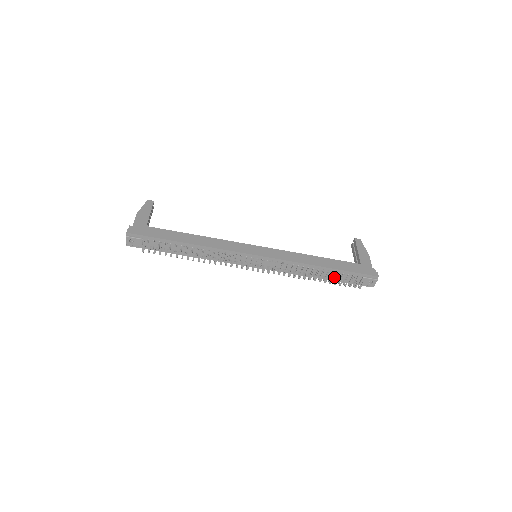
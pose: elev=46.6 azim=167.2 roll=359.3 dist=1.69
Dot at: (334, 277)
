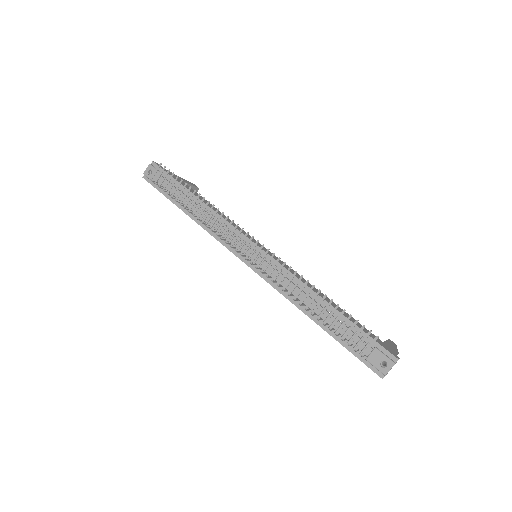
Dot at: (335, 329)
